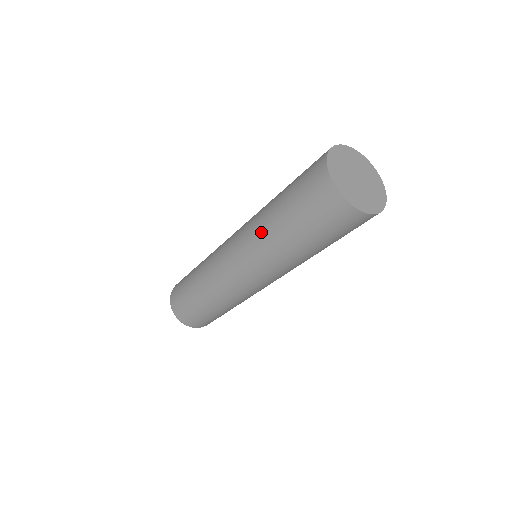
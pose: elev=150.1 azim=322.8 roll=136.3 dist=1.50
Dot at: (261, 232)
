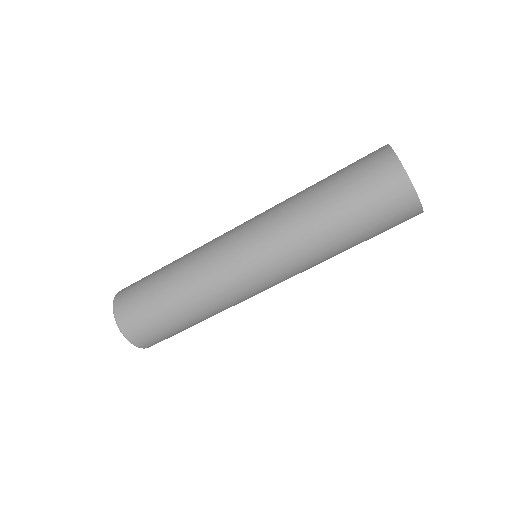
Dot at: (313, 249)
